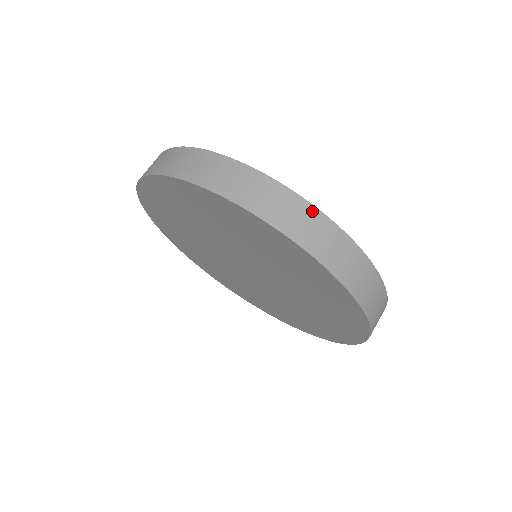
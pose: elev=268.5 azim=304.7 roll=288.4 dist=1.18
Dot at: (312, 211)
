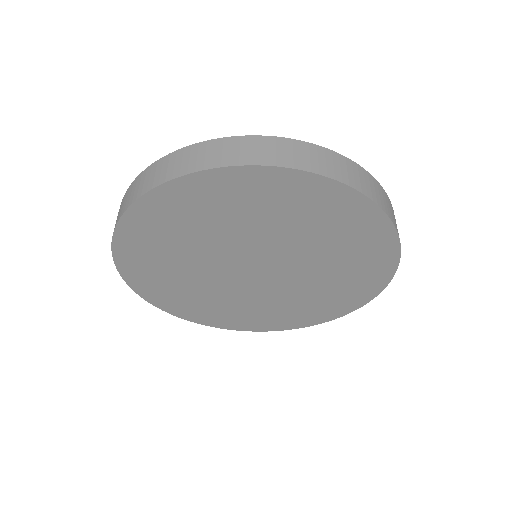
Dot at: (284, 141)
